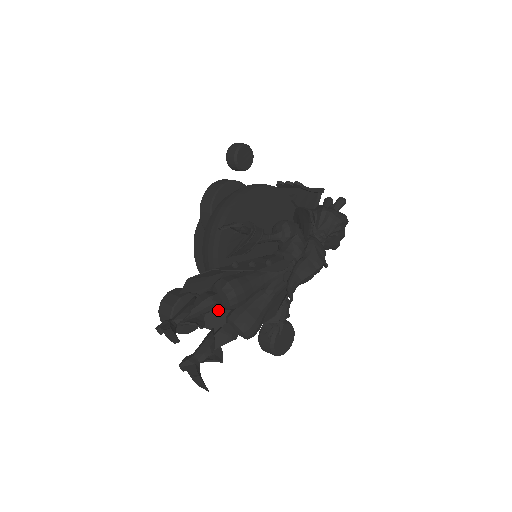
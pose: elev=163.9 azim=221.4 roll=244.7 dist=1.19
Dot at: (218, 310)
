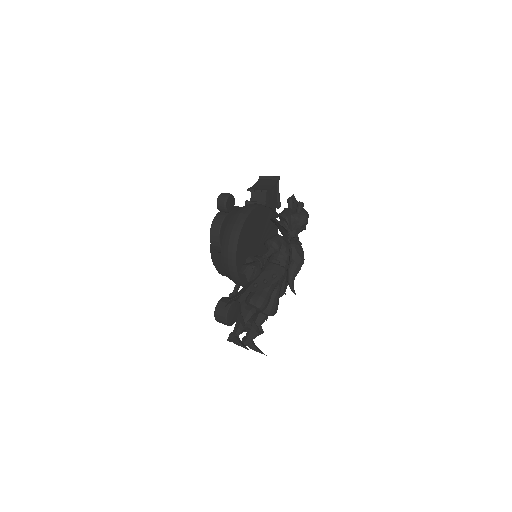
Dot at: occluded
